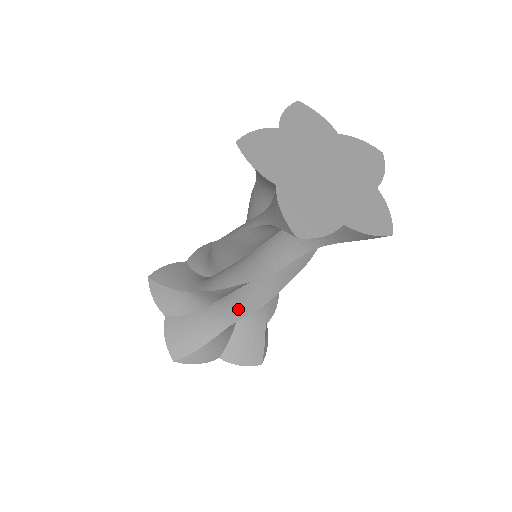
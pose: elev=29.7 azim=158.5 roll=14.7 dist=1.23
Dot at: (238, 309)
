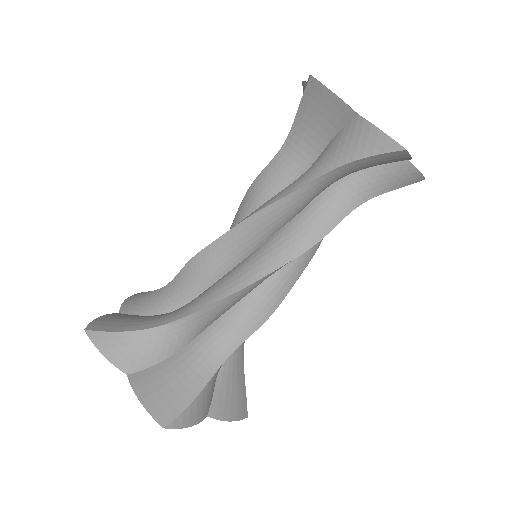
Dot at: (240, 328)
